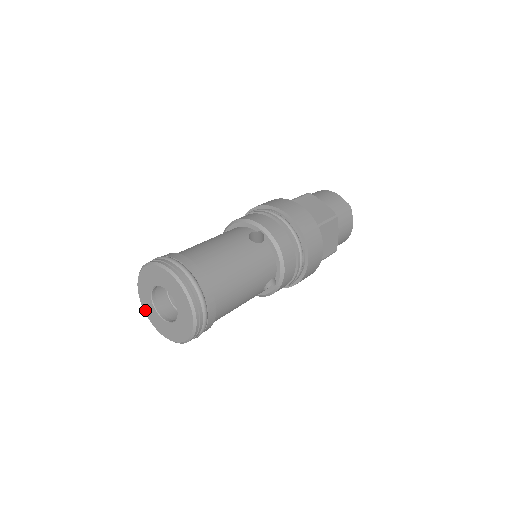
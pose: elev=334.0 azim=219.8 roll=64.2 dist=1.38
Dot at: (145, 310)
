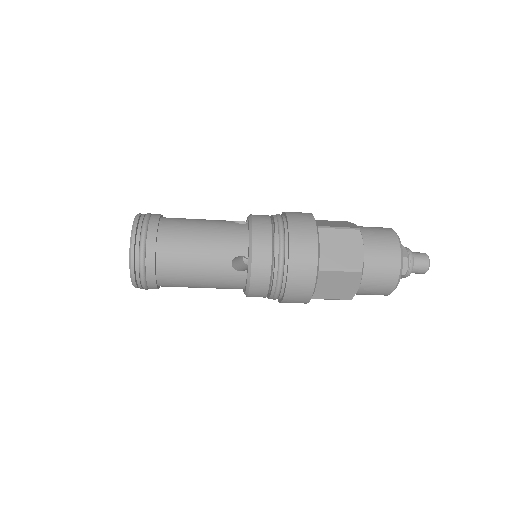
Dot at: occluded
